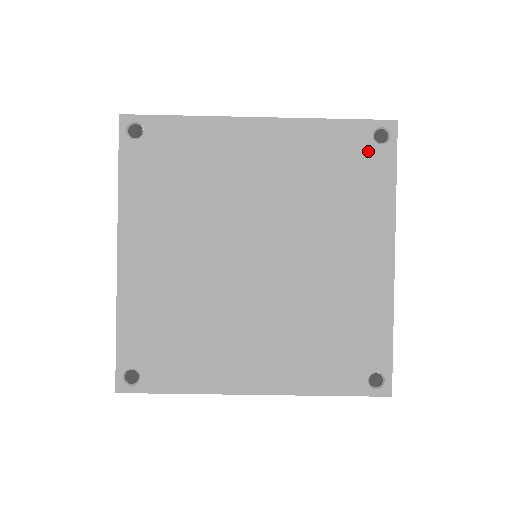
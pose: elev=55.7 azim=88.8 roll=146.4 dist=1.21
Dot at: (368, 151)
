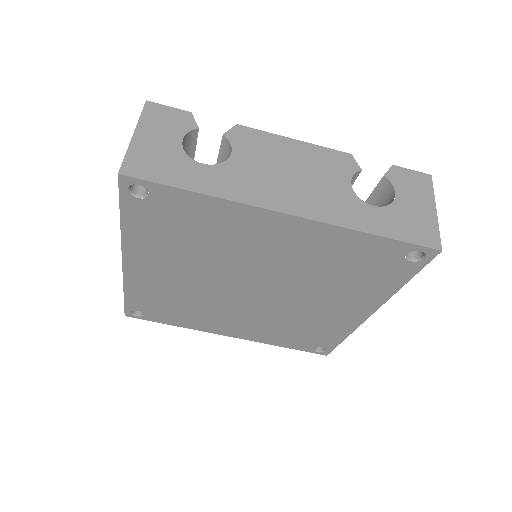
Dot at: (393, 262)
